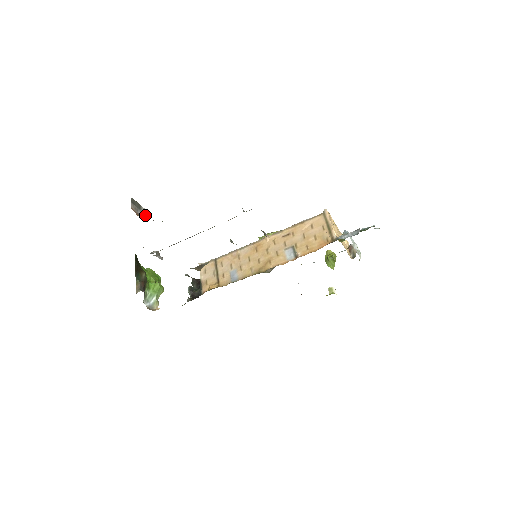
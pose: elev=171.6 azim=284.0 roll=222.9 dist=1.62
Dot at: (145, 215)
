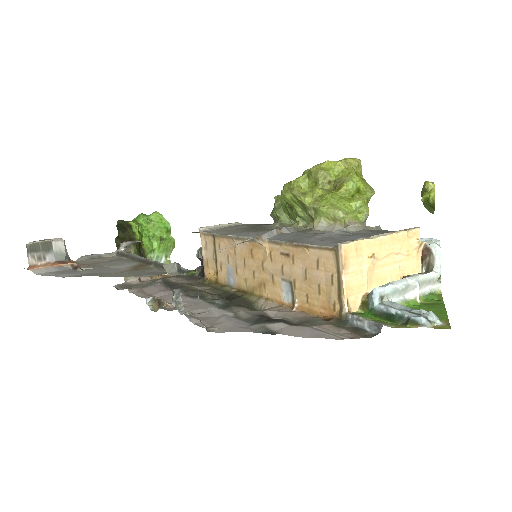
Dot at: (62, 252)
